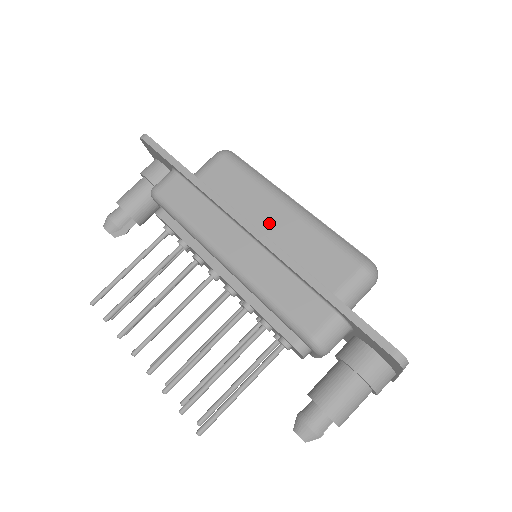
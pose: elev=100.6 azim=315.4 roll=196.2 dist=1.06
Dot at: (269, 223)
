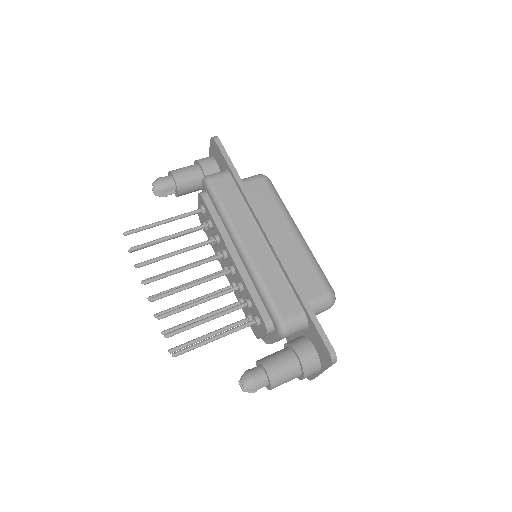
Dot at: (279, 238)
